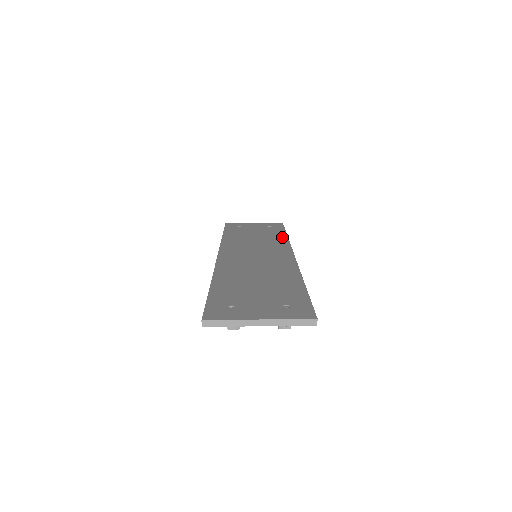
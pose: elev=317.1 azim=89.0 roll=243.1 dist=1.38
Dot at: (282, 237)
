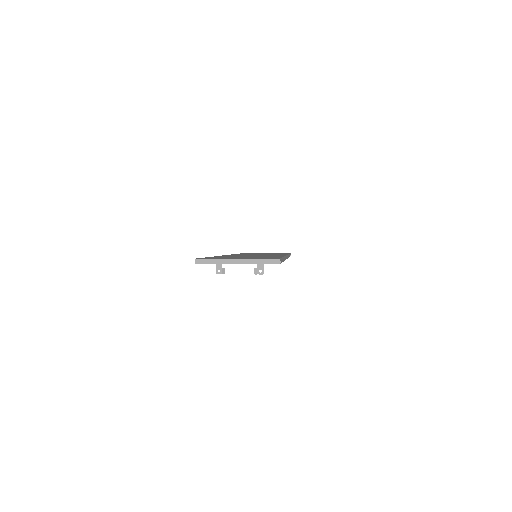
Dot at: occluded
